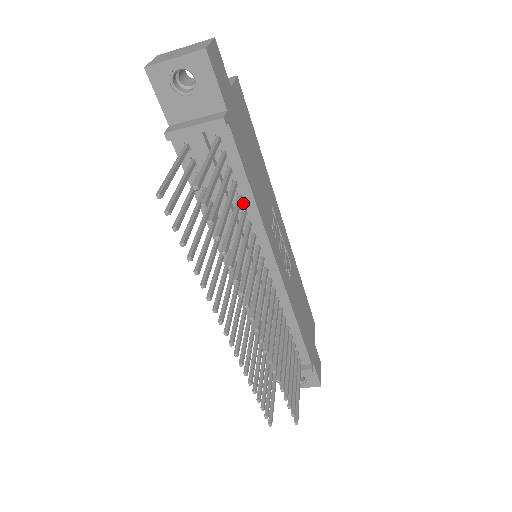
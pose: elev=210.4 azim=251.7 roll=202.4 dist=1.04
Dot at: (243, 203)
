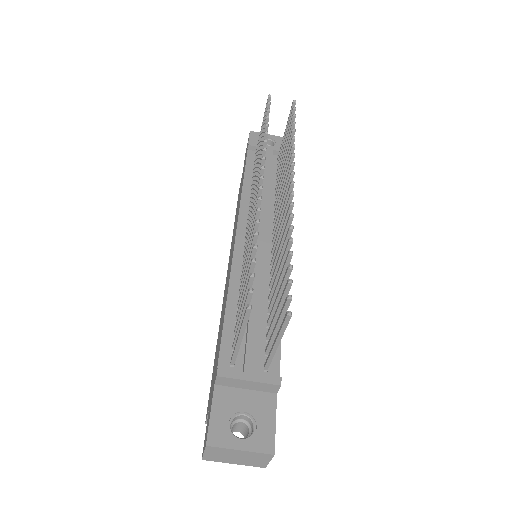
Dot at: occluded
